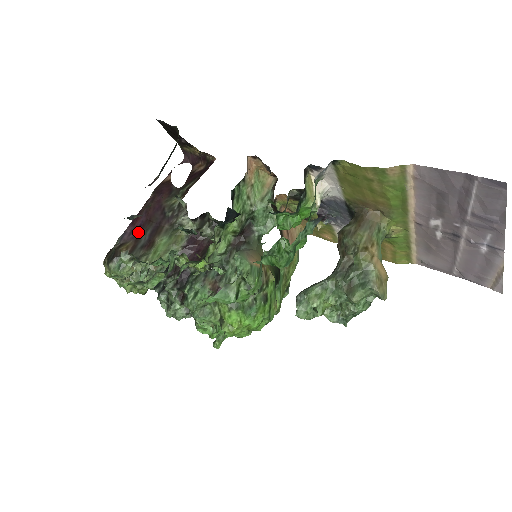
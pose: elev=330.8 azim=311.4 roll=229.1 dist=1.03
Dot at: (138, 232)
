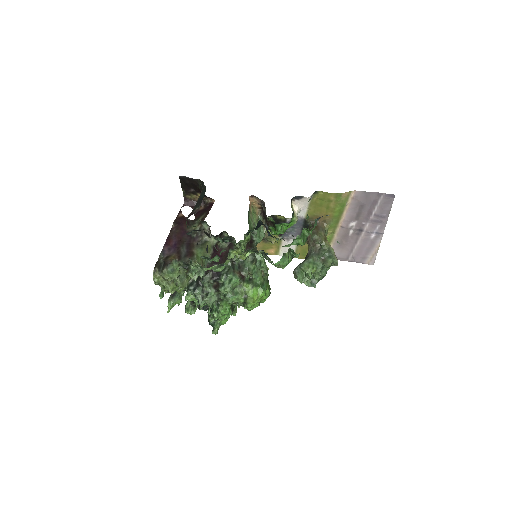
Dot at: (176, 248)
